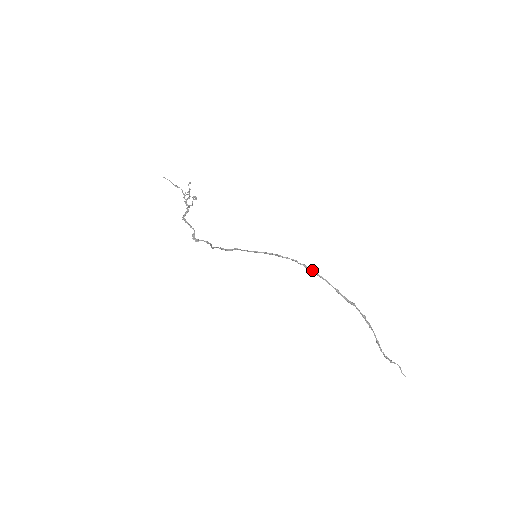
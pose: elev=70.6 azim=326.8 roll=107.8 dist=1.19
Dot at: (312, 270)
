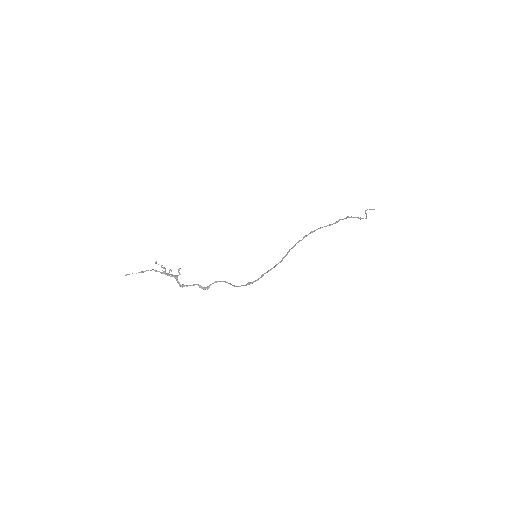
Dot at: occluded
